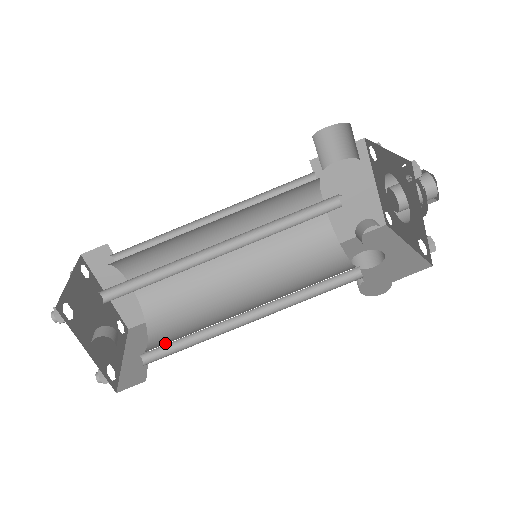
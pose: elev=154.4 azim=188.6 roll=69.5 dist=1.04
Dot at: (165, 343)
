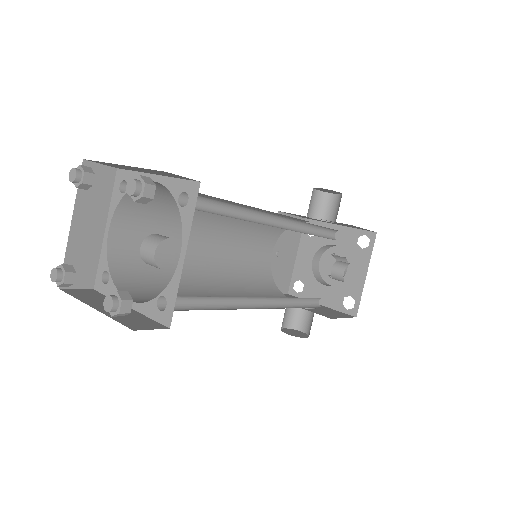
Dot at: occluded
